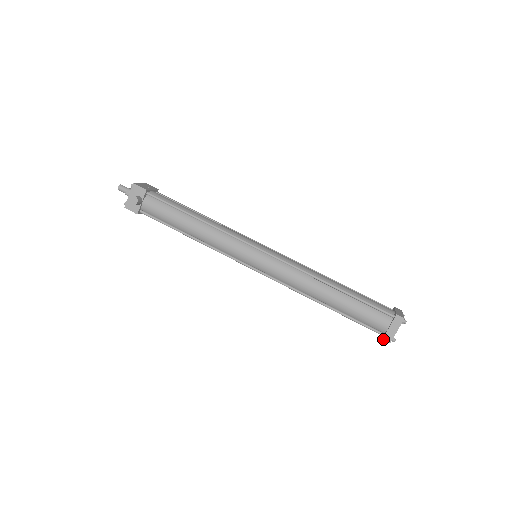
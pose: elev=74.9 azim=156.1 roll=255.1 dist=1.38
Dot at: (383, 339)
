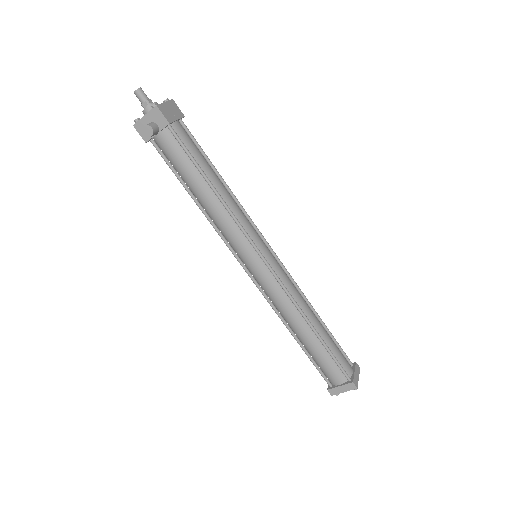
Dot at: (328, 390)
